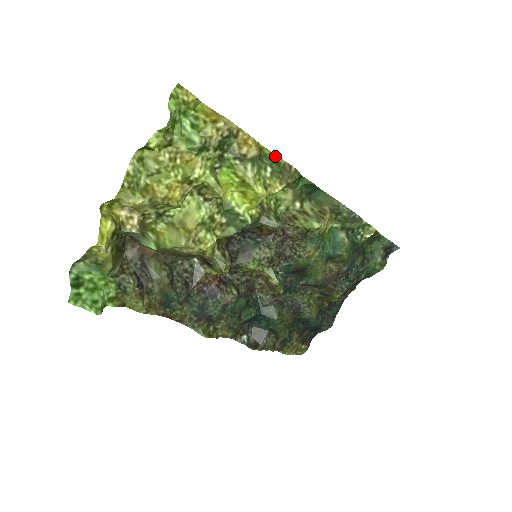
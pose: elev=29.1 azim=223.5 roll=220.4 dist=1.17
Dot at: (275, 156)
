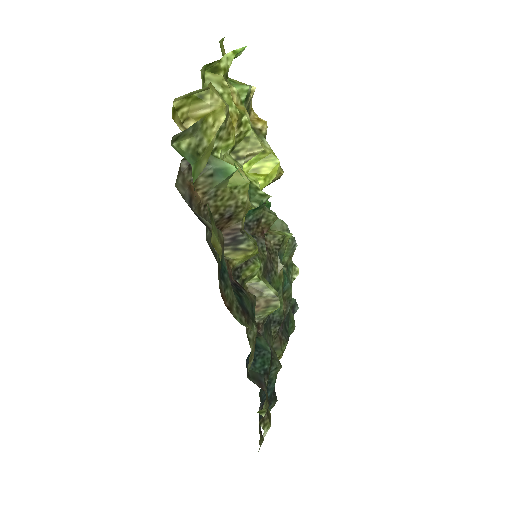
Dot at: occluded
